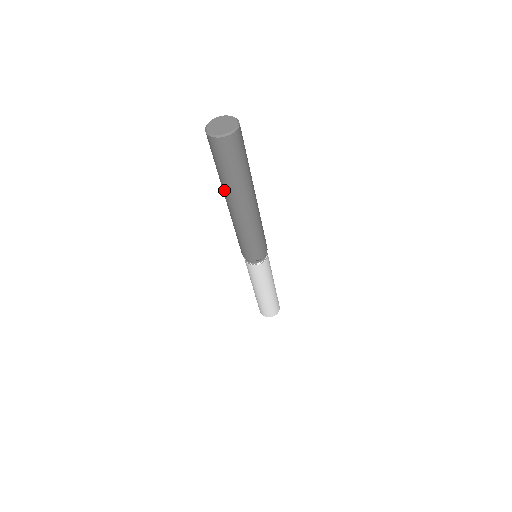
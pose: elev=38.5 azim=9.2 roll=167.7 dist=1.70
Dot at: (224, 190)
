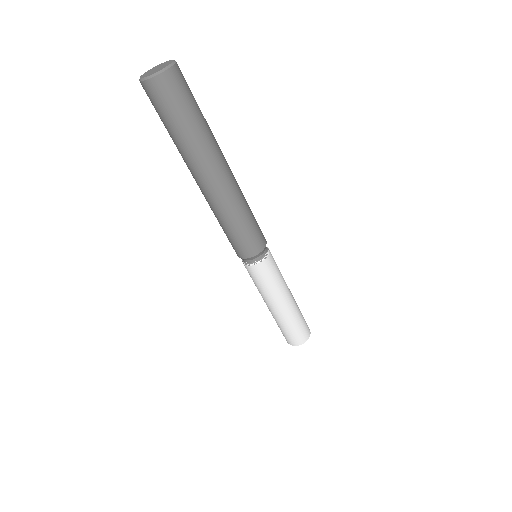
Dot at: (199, 155)
